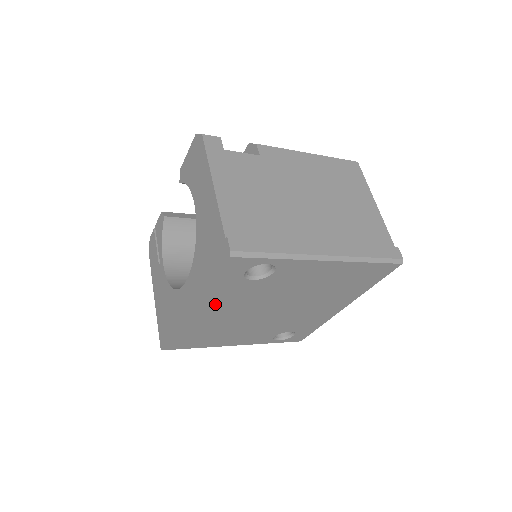
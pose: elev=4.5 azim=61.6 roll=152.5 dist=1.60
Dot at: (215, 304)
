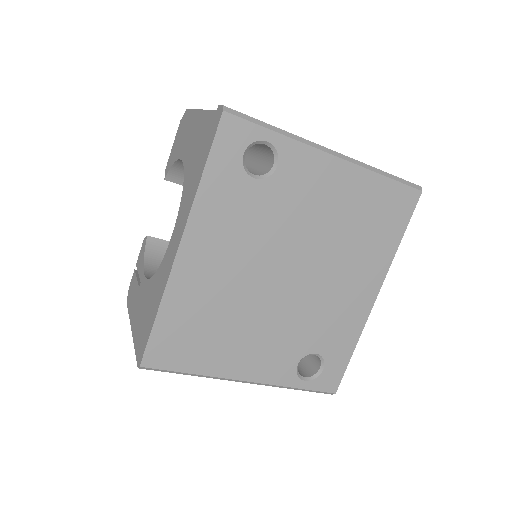
Dot at: (211, 233)
